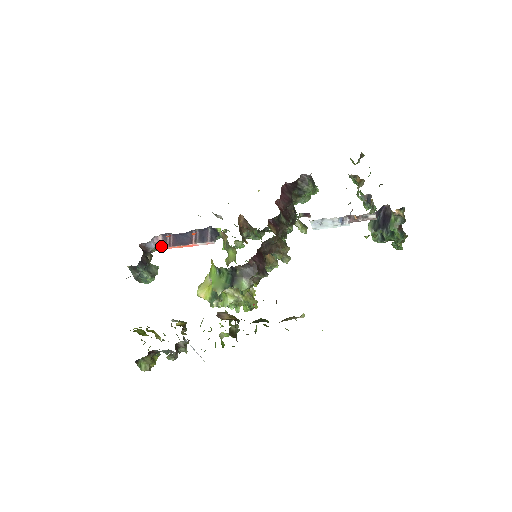
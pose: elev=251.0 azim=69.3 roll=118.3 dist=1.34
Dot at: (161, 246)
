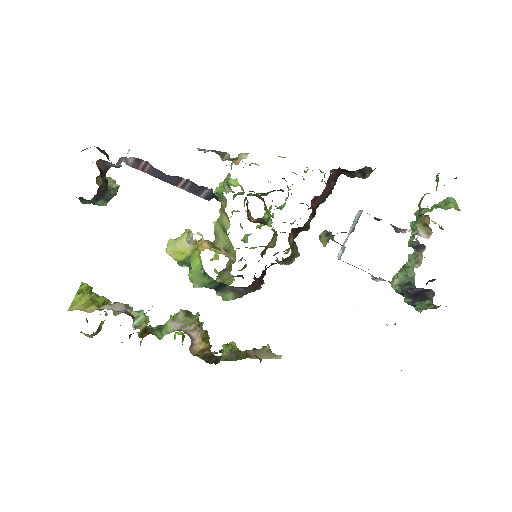
Dot at: (129, 164)
